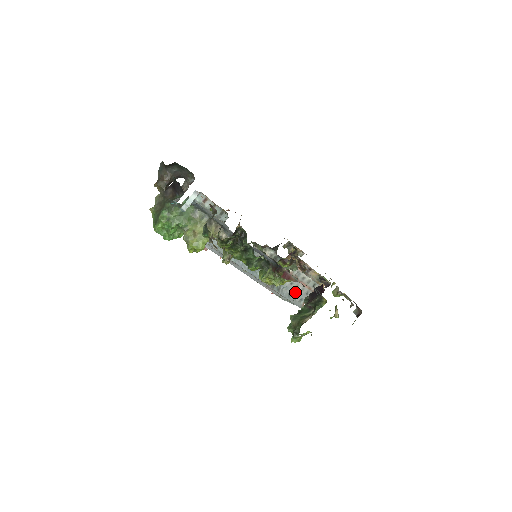
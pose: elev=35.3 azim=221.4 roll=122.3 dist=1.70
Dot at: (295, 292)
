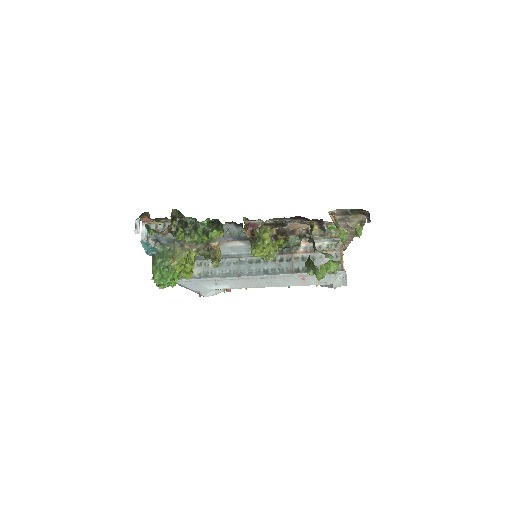
Dot at: (324, 263)
